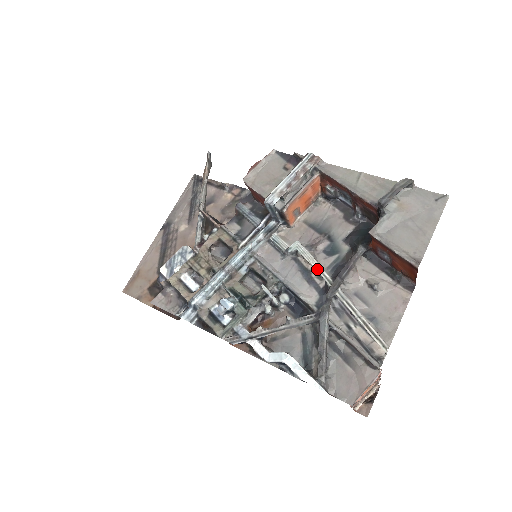
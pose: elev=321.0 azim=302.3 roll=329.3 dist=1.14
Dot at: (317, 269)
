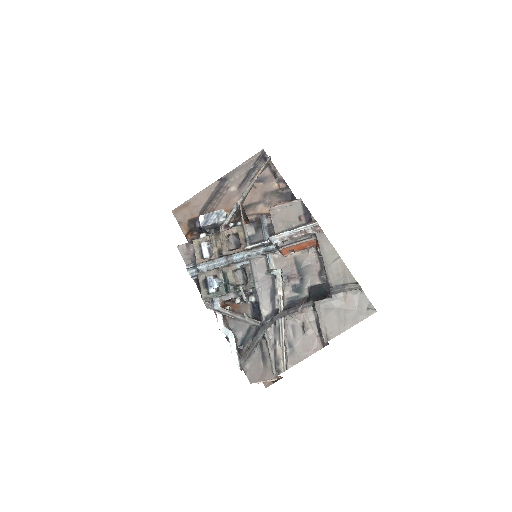
Dot at: (279, 296)
